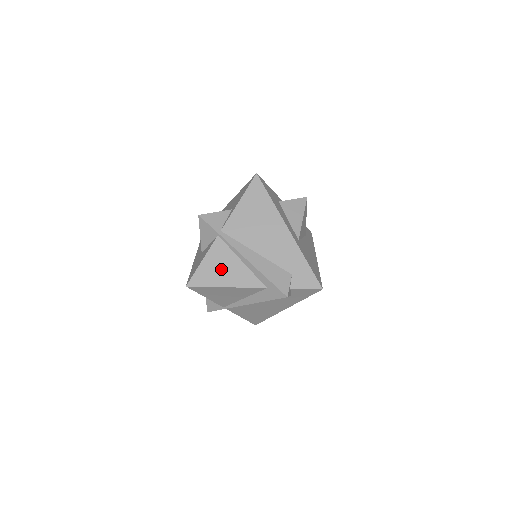
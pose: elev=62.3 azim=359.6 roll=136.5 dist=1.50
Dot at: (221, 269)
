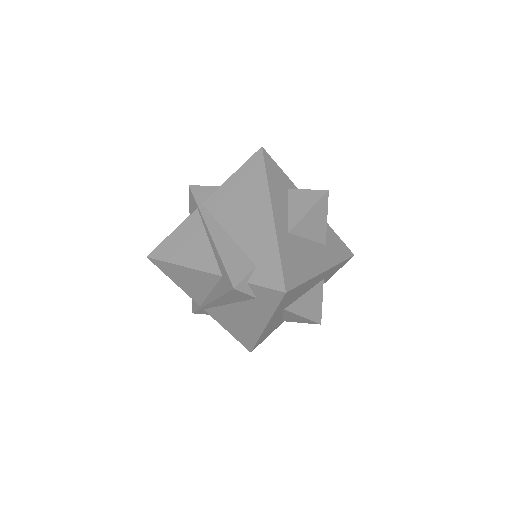
Dot at: (185, 245)
